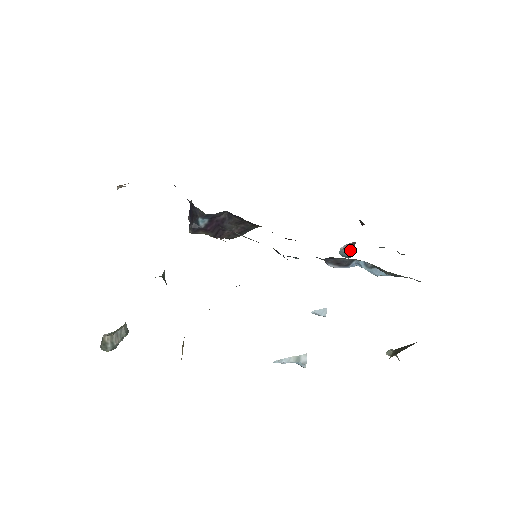
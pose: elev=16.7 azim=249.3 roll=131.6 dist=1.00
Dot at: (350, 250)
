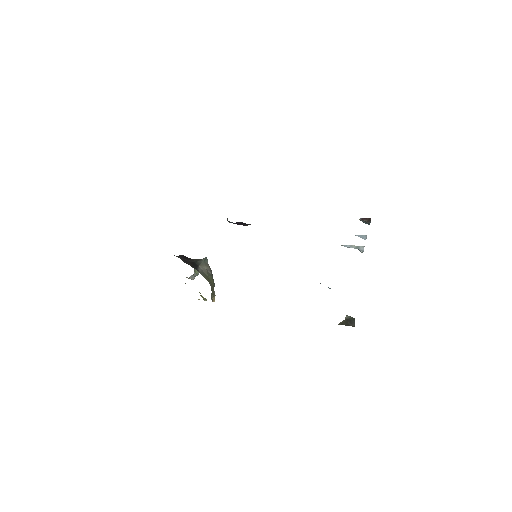
Dot at: (366, 222)
